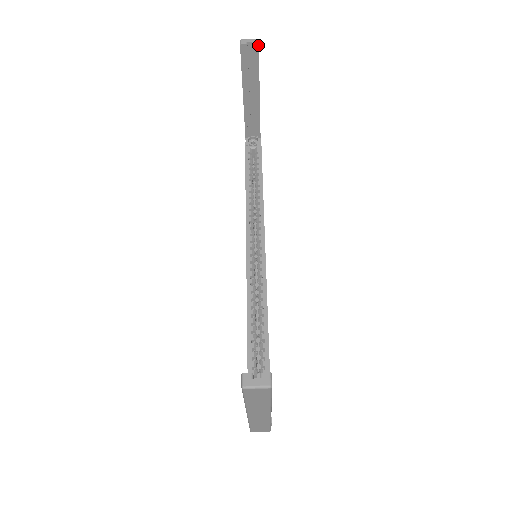
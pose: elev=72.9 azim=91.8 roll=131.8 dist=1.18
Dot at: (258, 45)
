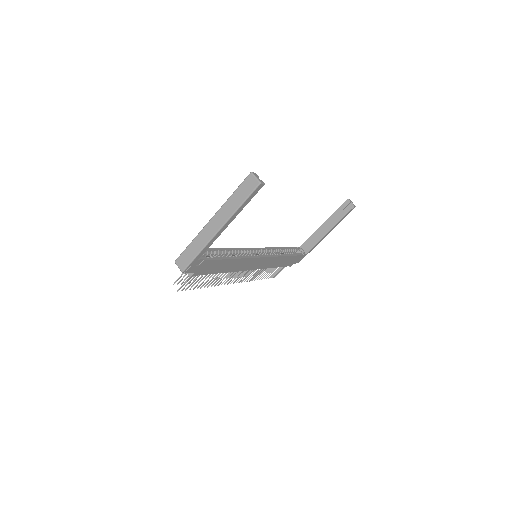
Dot at: (354, 206)
